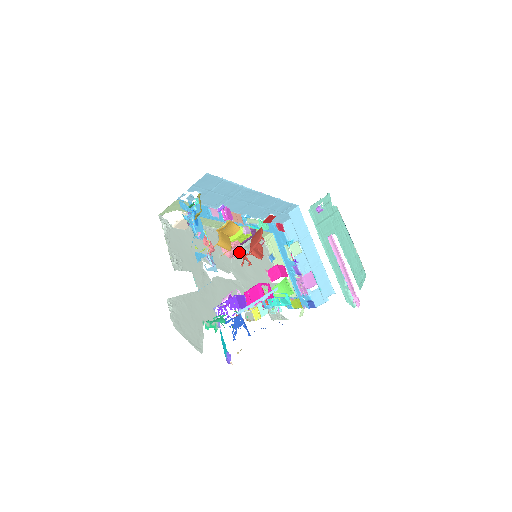
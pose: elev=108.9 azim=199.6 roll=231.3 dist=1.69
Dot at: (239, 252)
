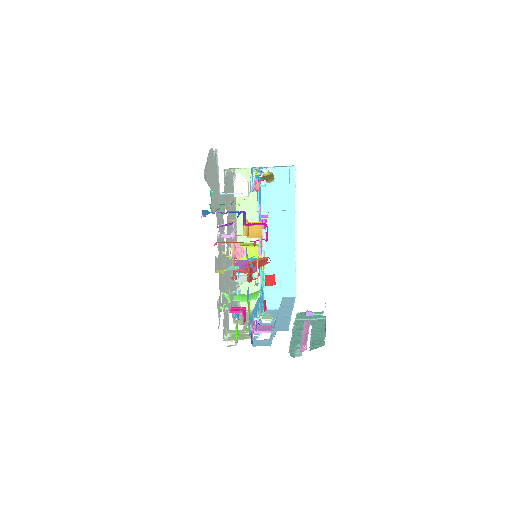
Dot at: occluded
